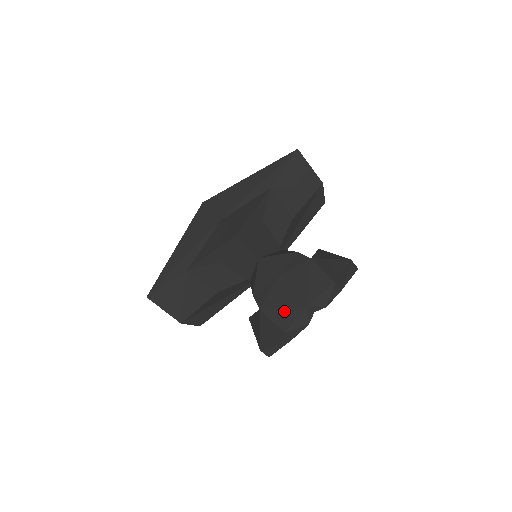
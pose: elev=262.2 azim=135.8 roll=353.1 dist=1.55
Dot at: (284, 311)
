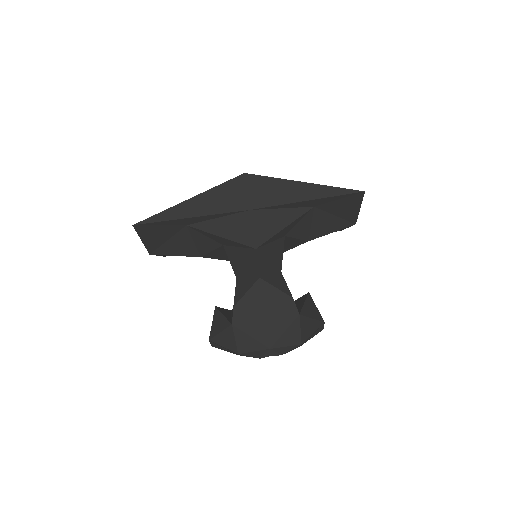
Dot at: (250, 340)
